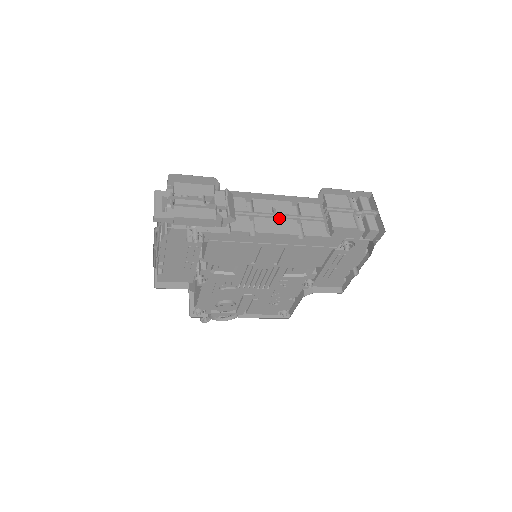
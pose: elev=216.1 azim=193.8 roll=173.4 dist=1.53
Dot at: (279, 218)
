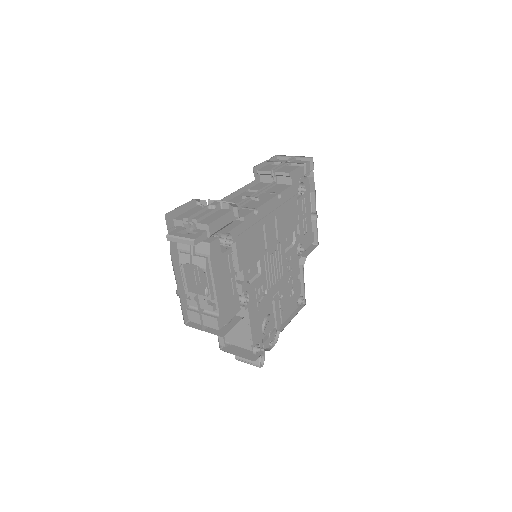
Dot at: occluded
